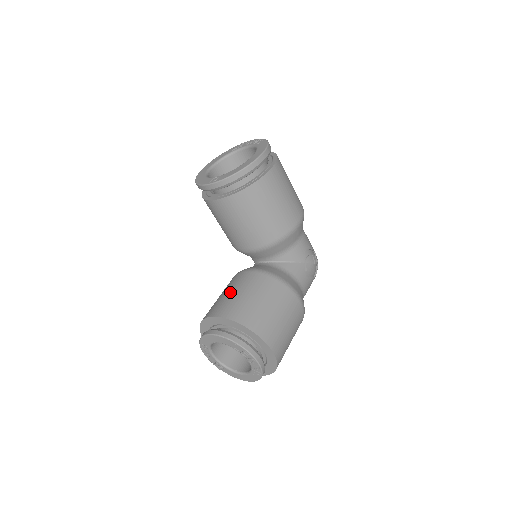
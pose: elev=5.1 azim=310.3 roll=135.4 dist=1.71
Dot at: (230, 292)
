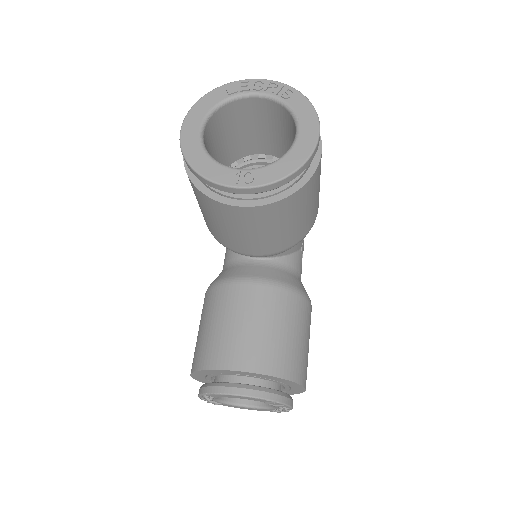
Dot at: (243, 324)
